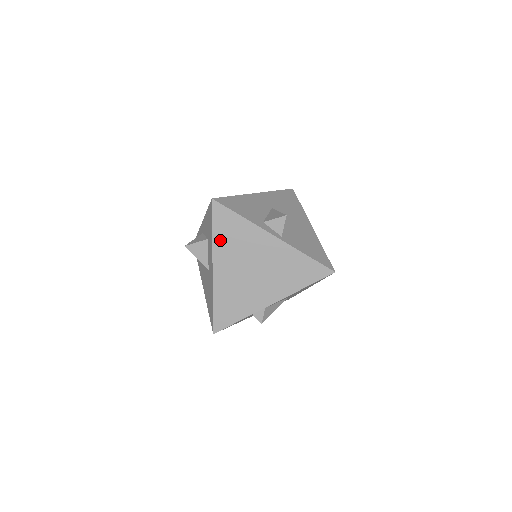
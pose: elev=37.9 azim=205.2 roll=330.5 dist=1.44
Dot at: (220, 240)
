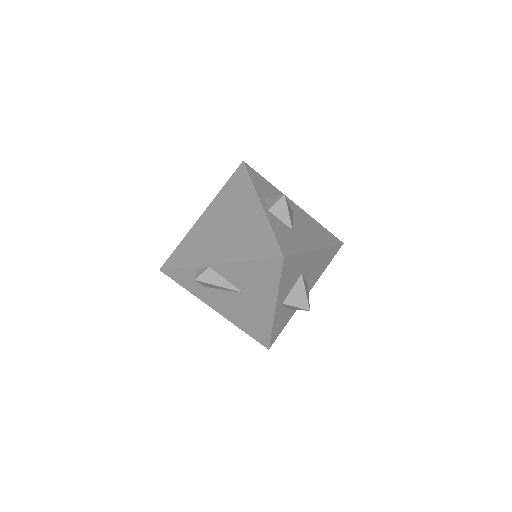
Dot at: (224, 193)
